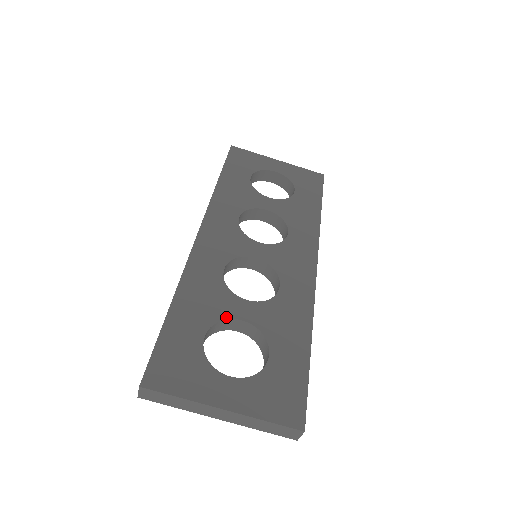
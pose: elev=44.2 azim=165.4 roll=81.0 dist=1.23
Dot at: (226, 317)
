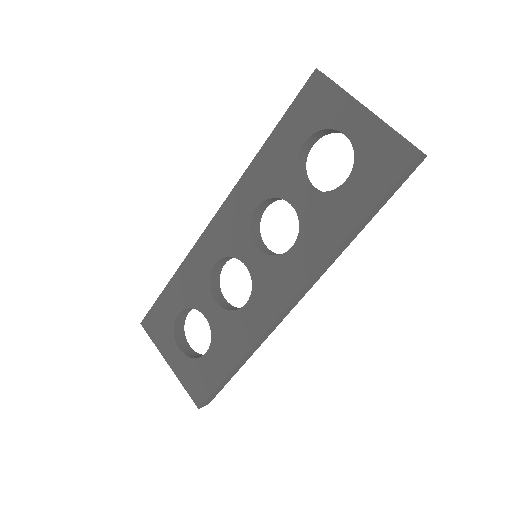
Dot at: (196, 308)
